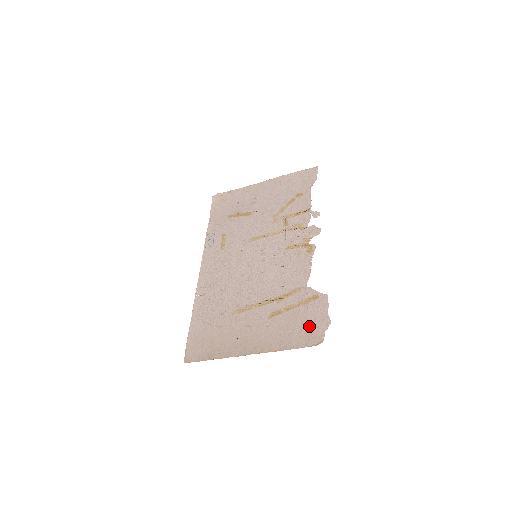
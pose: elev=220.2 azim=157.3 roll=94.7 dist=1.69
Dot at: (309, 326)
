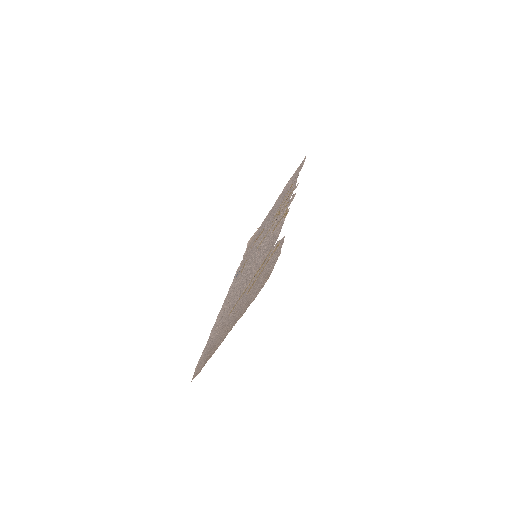
Dot at: (266, 273)
